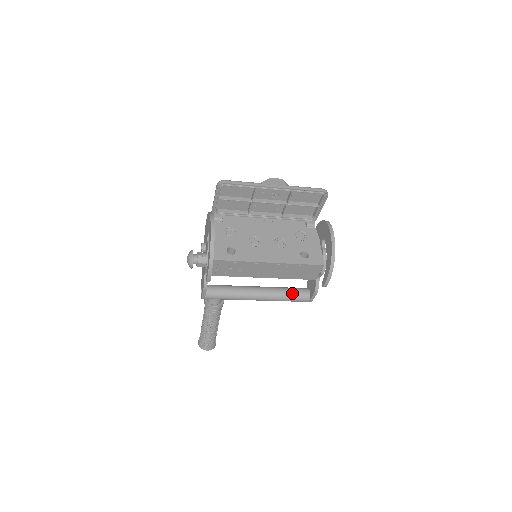
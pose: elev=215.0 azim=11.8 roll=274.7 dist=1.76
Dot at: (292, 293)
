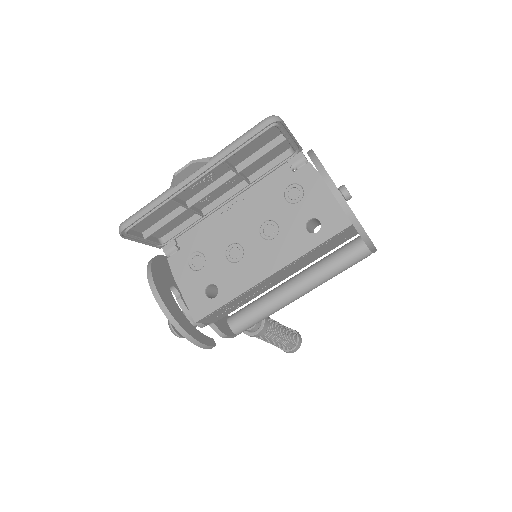
Dot at: (340, 262)
